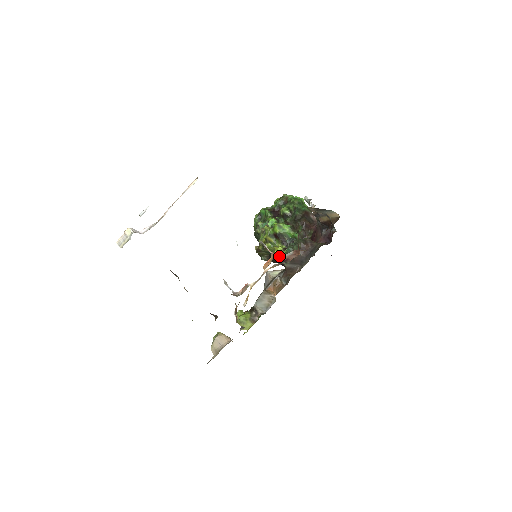
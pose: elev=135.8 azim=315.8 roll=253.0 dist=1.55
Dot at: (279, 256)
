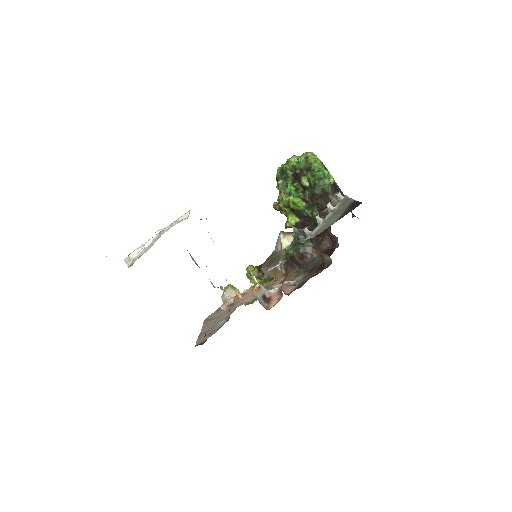
Dot at: (262, 296)
